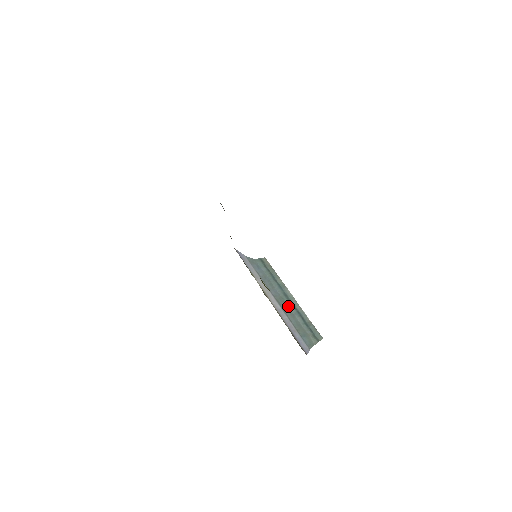
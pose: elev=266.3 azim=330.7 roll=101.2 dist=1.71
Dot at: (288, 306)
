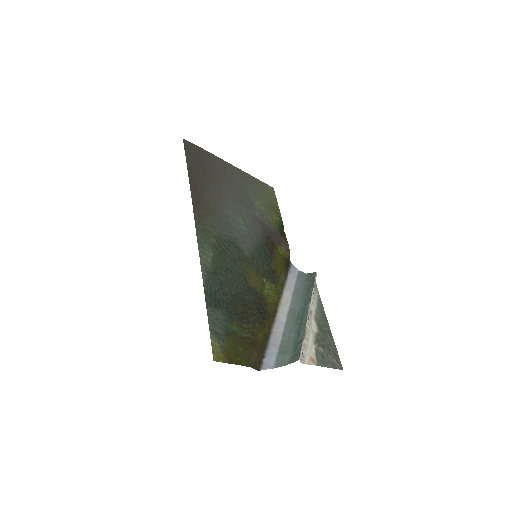
Dot at: (296, 321)
